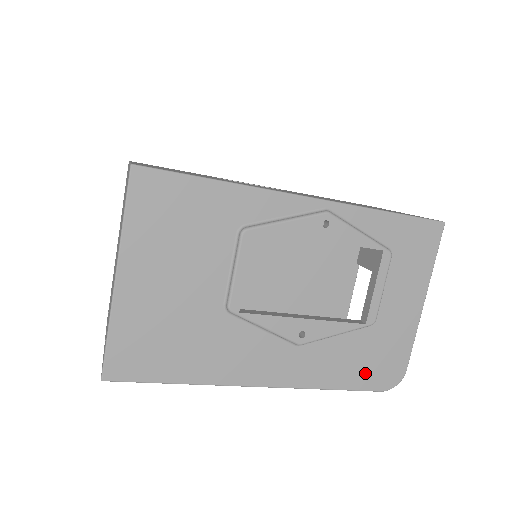
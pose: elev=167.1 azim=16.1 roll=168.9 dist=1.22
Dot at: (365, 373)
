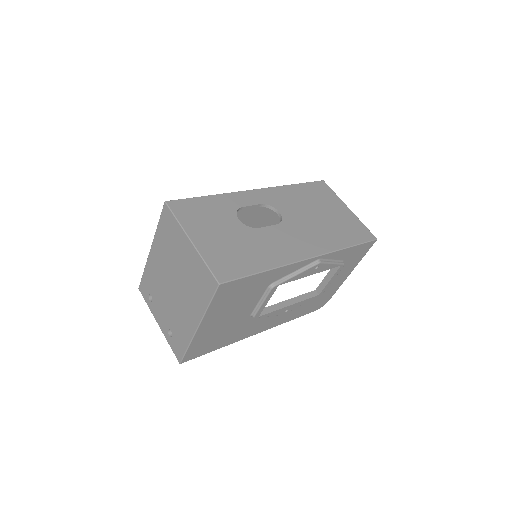
Dot at: (310, 309)
